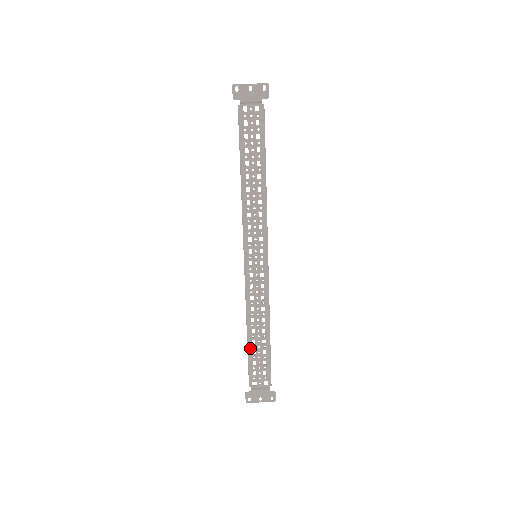
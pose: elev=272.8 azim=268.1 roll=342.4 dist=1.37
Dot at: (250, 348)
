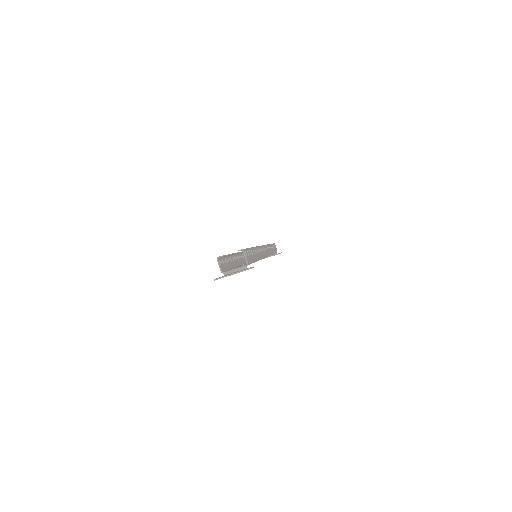
Dot at: occluded
